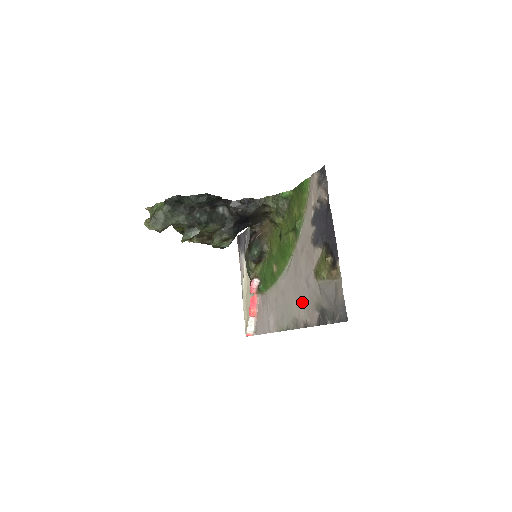
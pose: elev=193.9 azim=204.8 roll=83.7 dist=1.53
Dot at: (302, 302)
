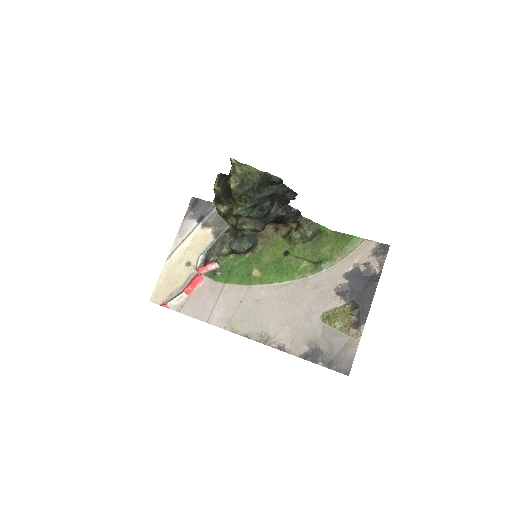
Dot at: (288, 327)
